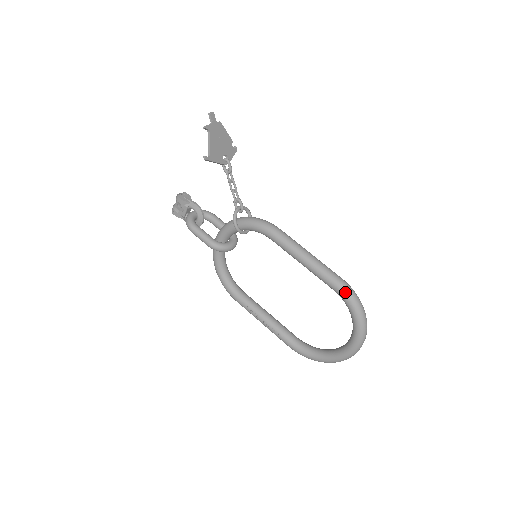
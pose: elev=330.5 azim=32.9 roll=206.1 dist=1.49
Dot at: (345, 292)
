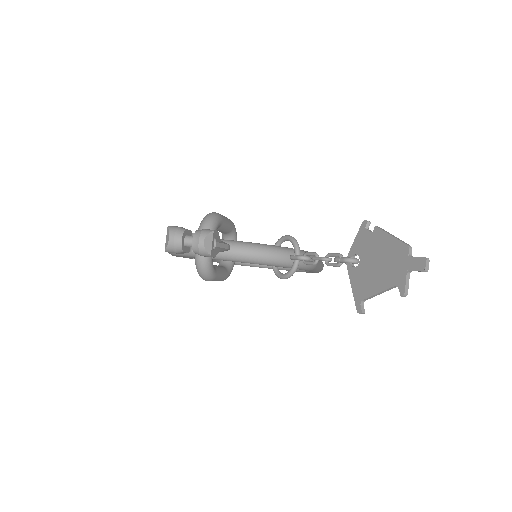
Dot at: occluded
